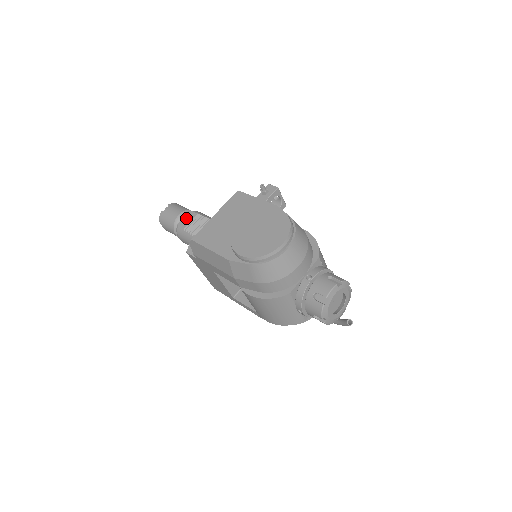
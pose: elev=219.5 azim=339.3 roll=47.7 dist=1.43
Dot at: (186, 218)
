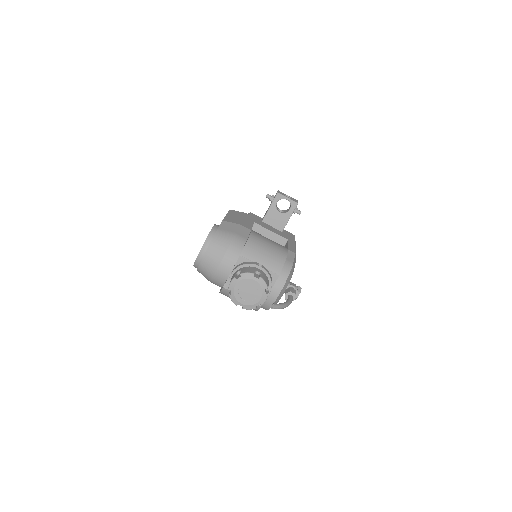
Dot at: occluded
